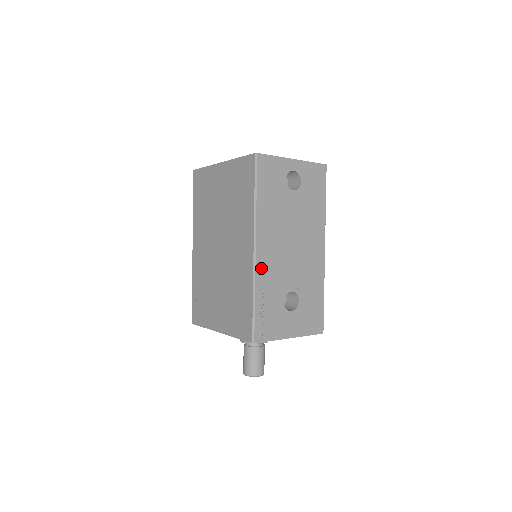
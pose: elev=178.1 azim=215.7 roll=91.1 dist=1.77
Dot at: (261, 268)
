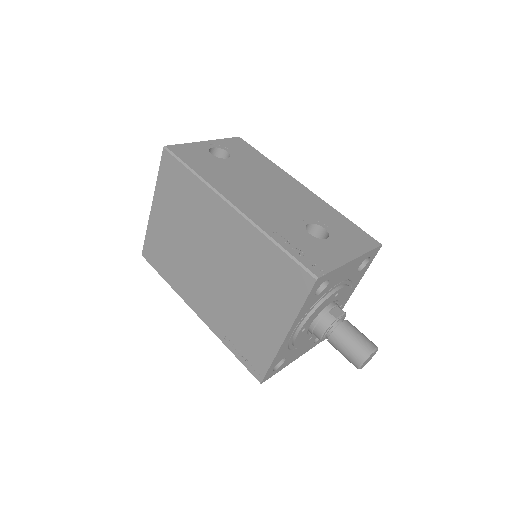
Dot at: (255, 217)
